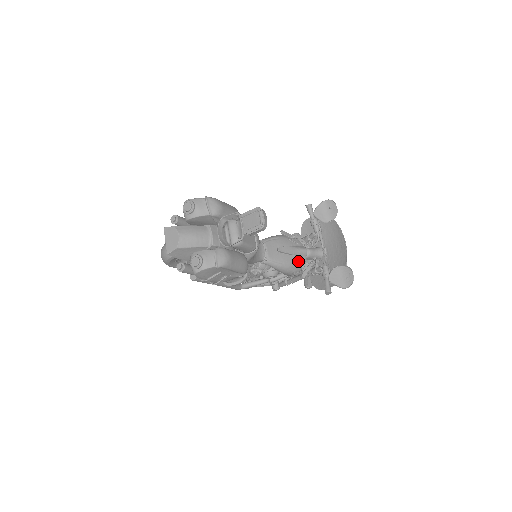
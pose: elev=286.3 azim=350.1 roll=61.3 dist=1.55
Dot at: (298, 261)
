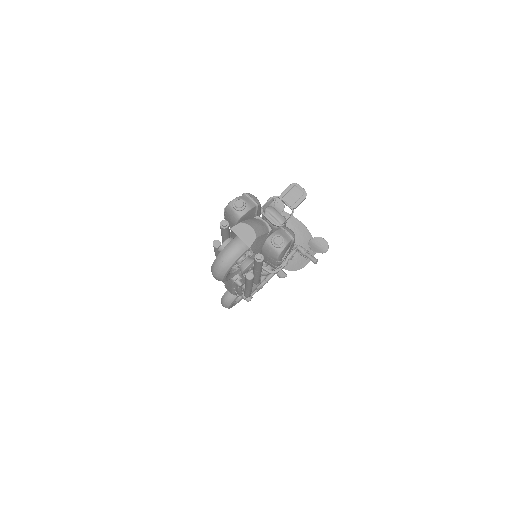
Dot at: occluded
